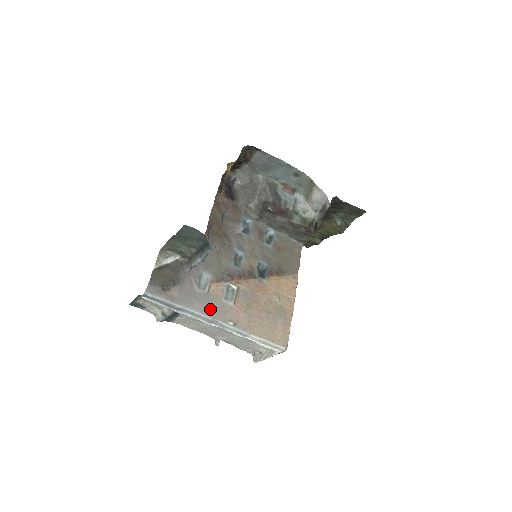
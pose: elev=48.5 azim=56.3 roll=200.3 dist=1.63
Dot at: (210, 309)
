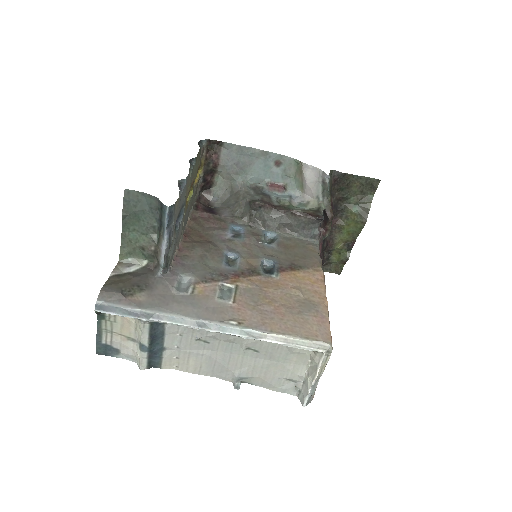
Dot at: (198, 310)
